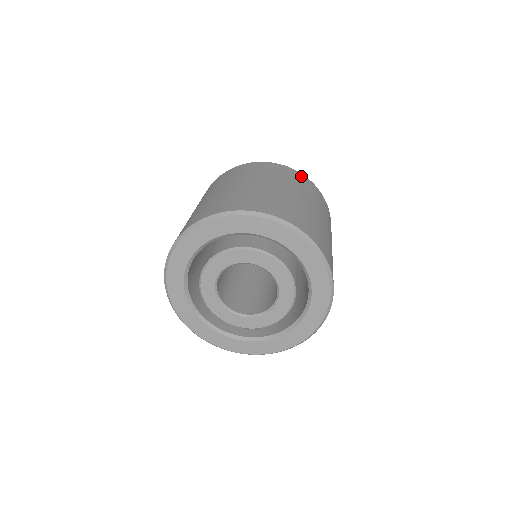
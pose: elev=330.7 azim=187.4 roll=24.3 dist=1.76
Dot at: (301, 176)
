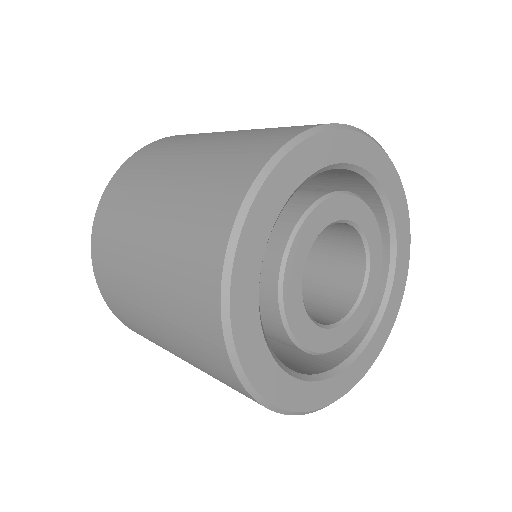
Dot at: occluded
